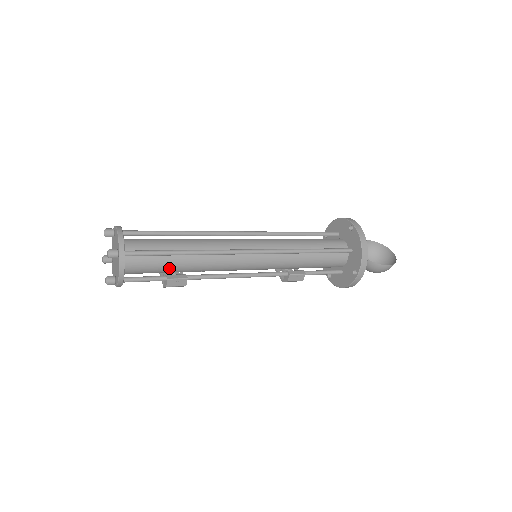
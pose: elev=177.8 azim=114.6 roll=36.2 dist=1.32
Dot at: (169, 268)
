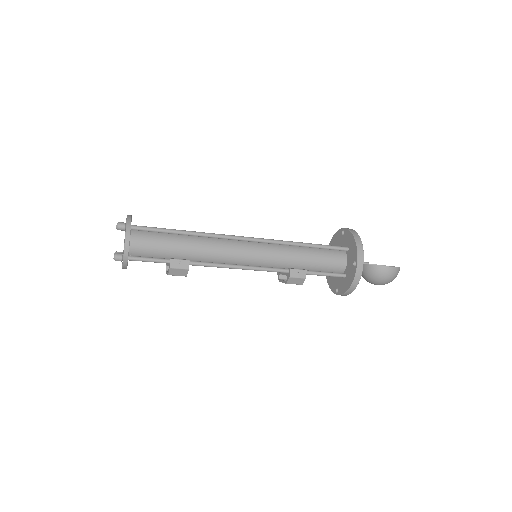
Dot at: (172, 249)
